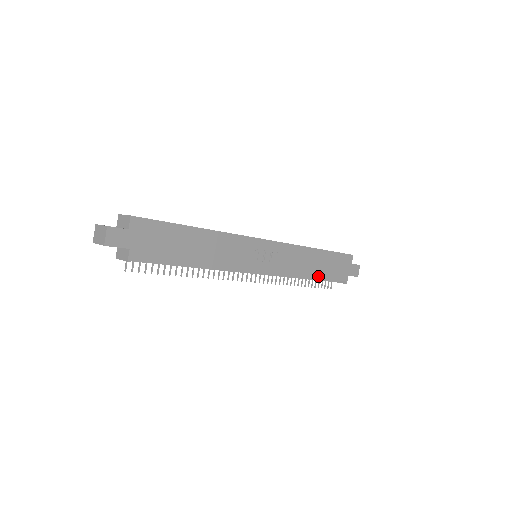
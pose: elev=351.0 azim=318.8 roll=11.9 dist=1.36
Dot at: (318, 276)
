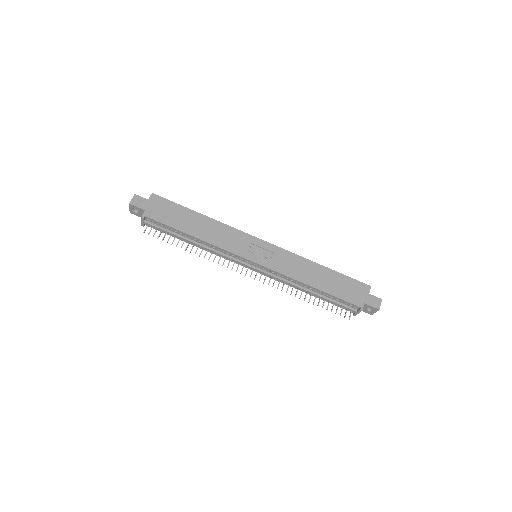
Dot at: (321, 289)
